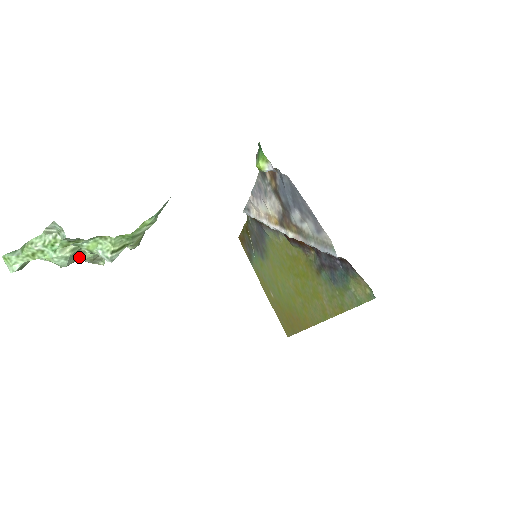
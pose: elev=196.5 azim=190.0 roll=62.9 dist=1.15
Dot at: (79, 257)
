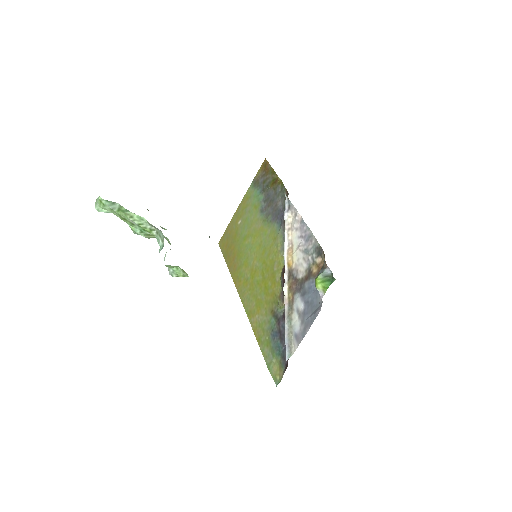
Dot at: occluded
